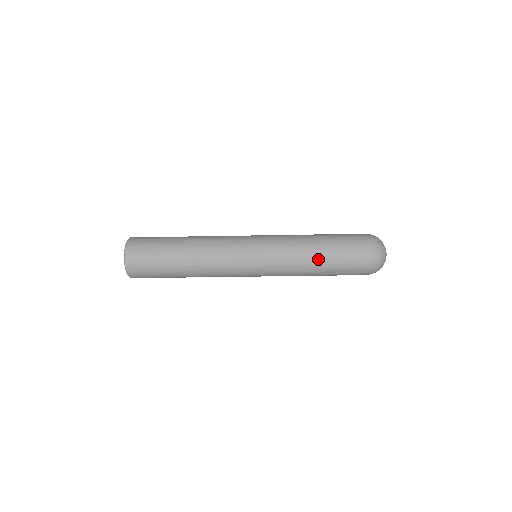
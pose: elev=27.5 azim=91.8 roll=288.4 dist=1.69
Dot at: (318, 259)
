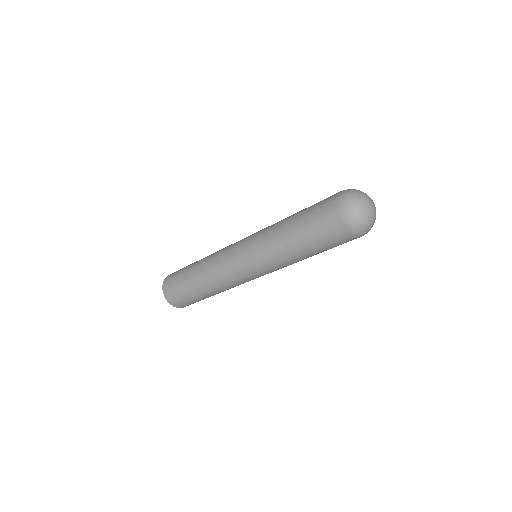
Dot at: (289, 229)
